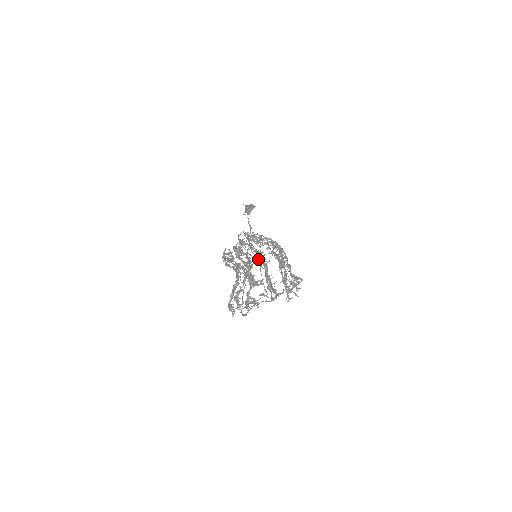
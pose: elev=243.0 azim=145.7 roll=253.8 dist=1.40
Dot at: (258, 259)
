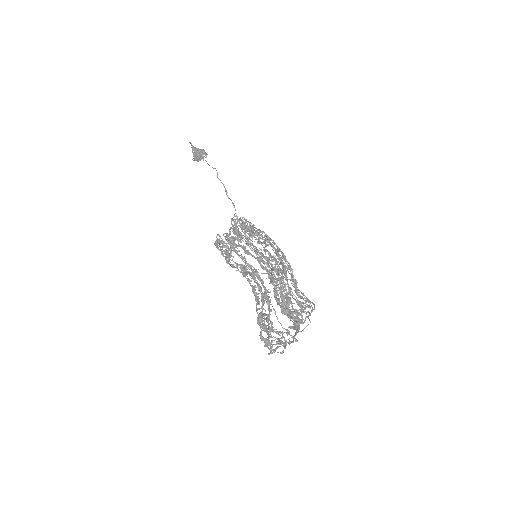
Dot at: occluded
